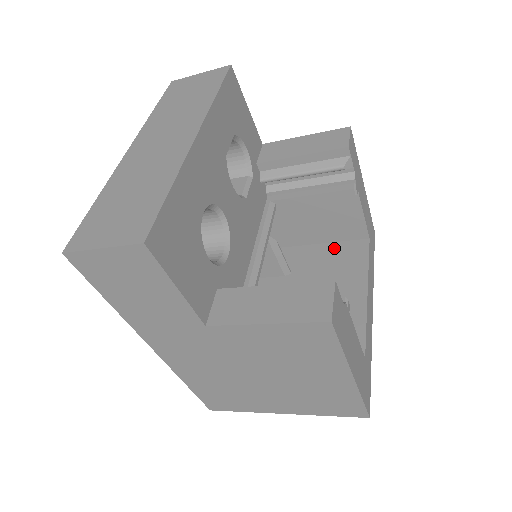
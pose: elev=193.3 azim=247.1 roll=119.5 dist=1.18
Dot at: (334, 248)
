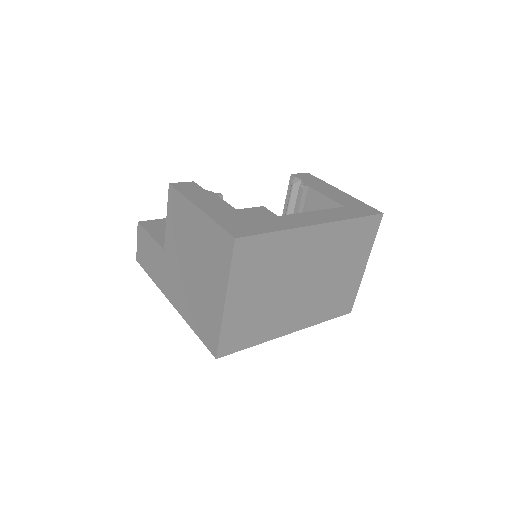
Dot at: occluded
